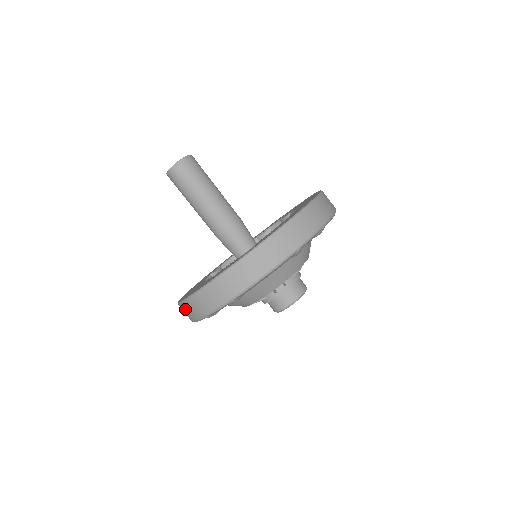
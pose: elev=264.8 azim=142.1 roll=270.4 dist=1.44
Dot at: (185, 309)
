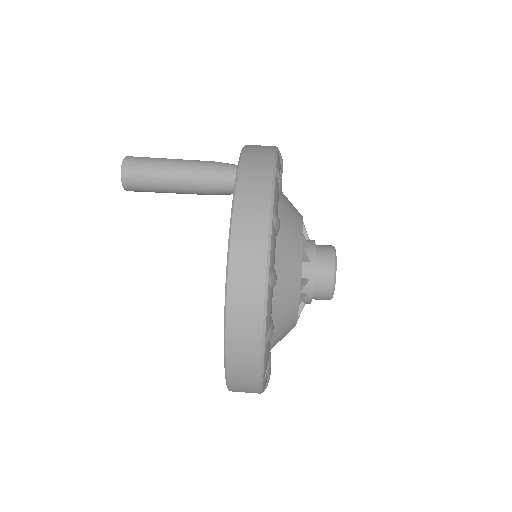
Dot at: (247, 190)
